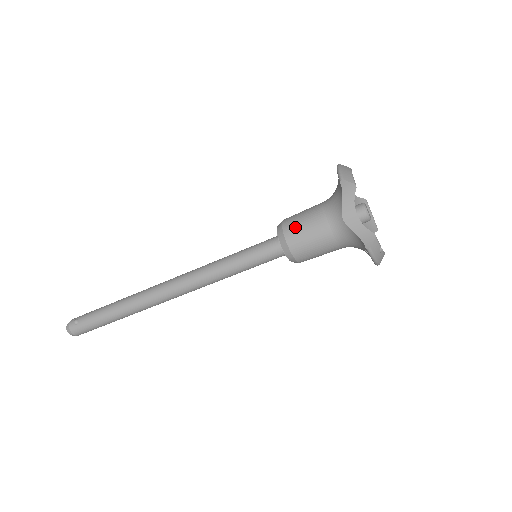
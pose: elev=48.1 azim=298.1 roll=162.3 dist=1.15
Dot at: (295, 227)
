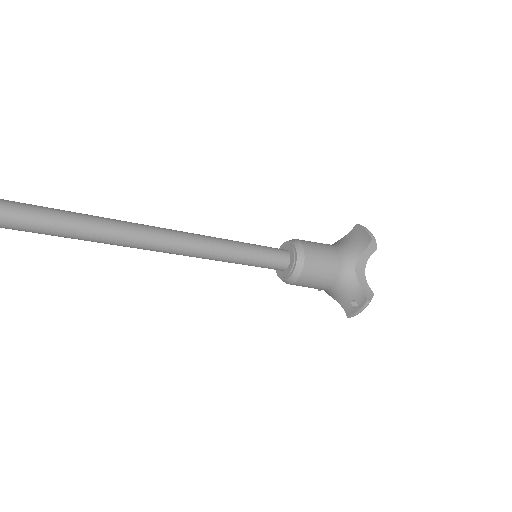
Dot at: (315, 252)
